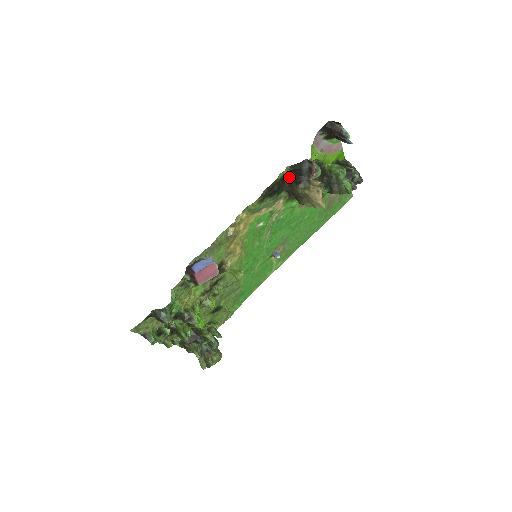
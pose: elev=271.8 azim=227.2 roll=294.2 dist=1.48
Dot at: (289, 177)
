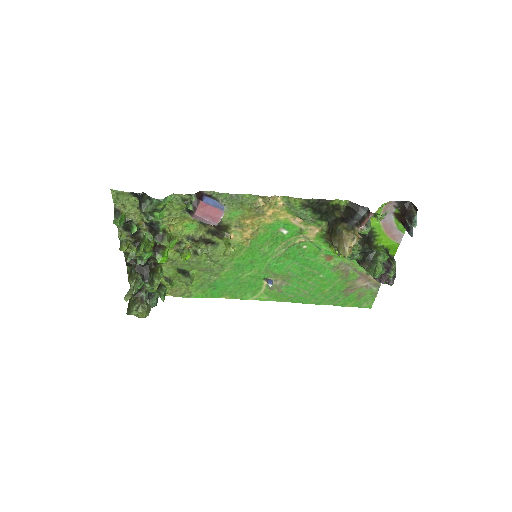
Dot at: (341, 212)
